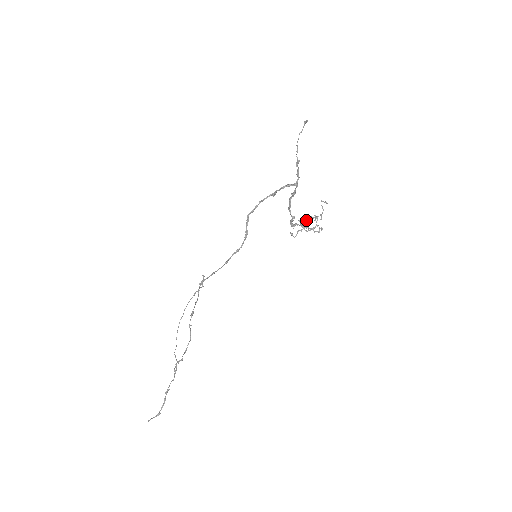
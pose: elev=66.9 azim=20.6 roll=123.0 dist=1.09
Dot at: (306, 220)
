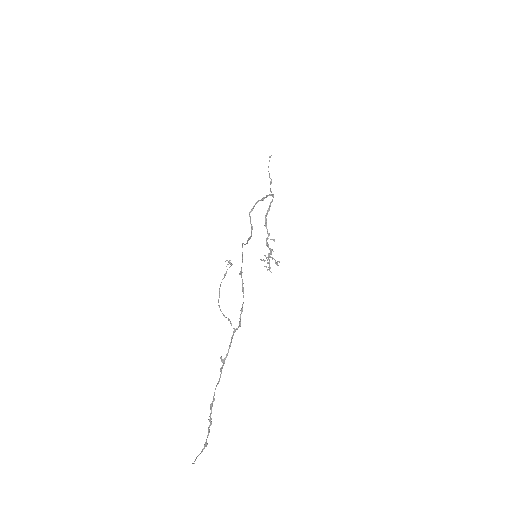
Dot at: occluded
